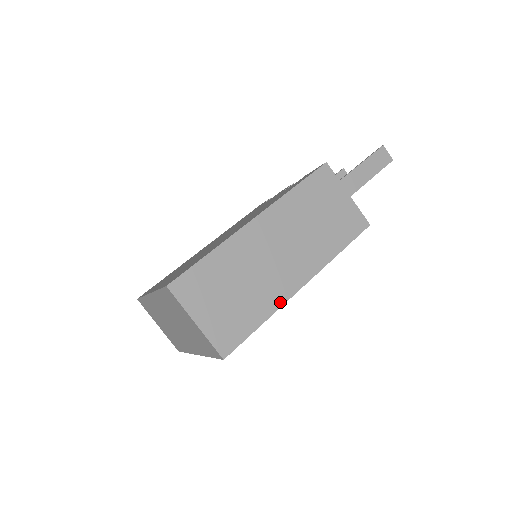
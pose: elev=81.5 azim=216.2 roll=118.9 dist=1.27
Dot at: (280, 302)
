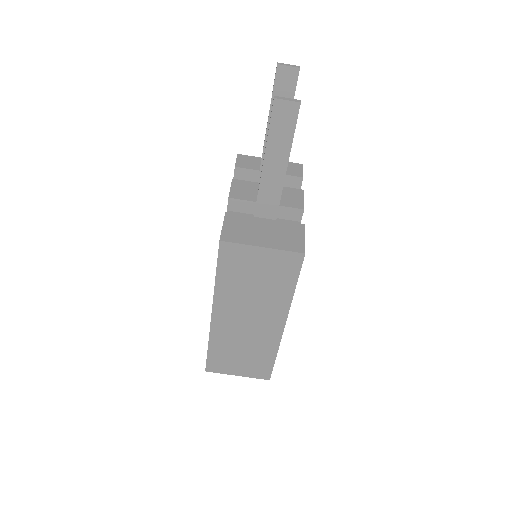
Dot at: (277, 343)
